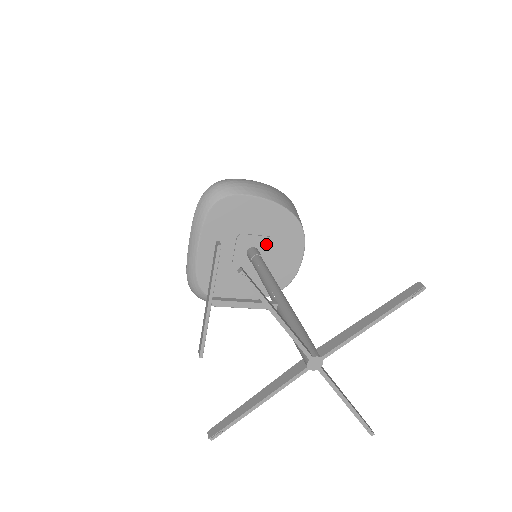
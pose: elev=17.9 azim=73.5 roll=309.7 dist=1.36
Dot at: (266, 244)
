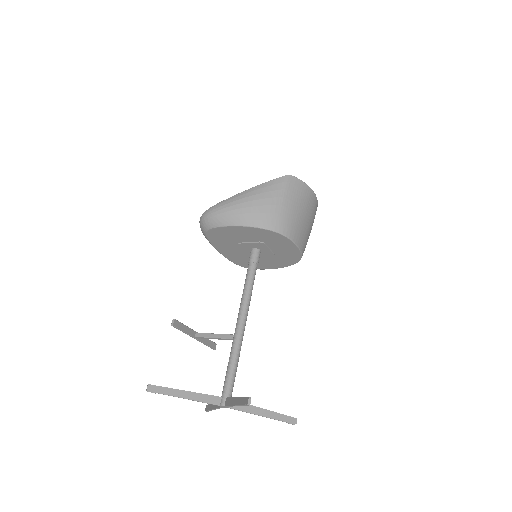
Dot at: (261, 246)
